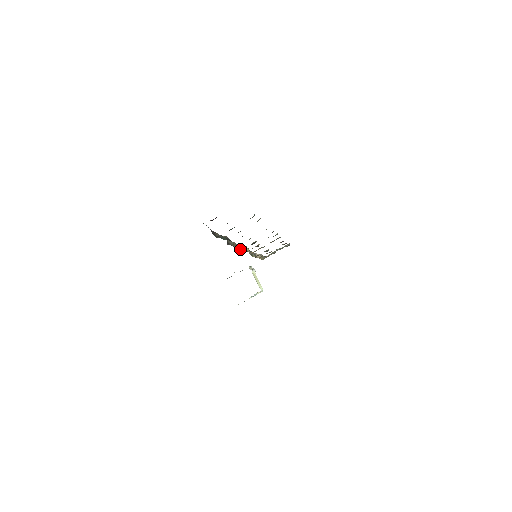
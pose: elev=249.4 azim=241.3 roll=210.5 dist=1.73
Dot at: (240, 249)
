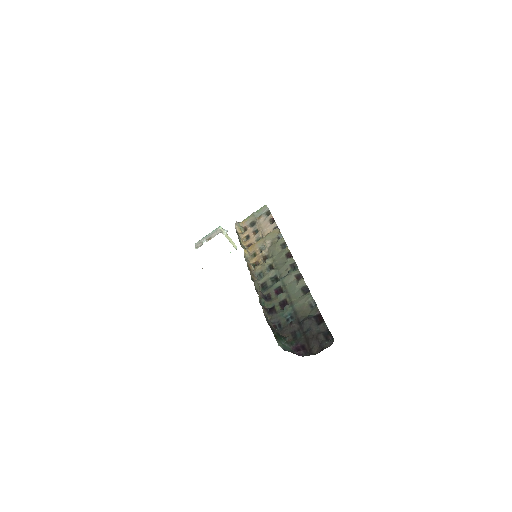
Dot at: (256, 276)
